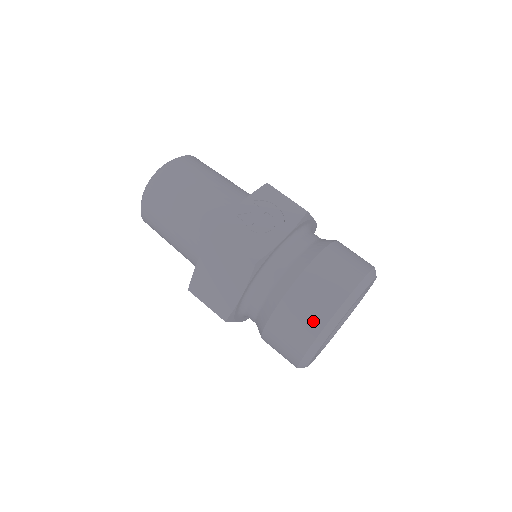
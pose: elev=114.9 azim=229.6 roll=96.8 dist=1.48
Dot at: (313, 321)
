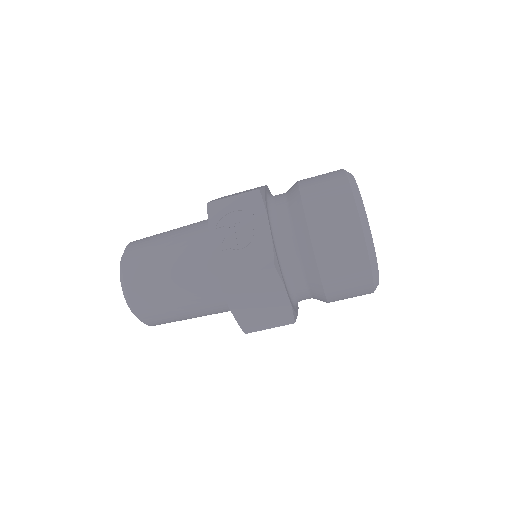
Dot at: (355, 256)
